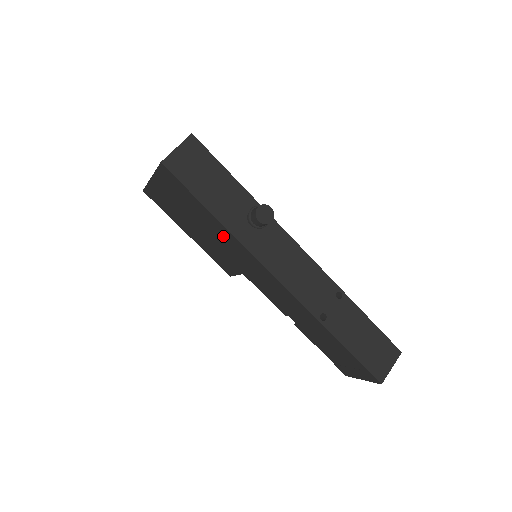
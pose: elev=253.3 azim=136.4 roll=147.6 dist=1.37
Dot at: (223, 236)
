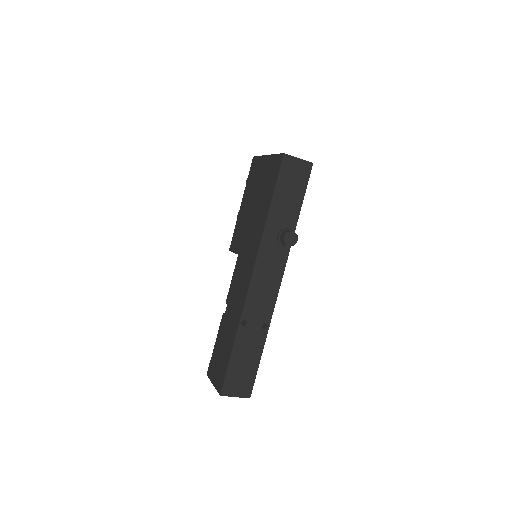
Dot at: (259, 222)
